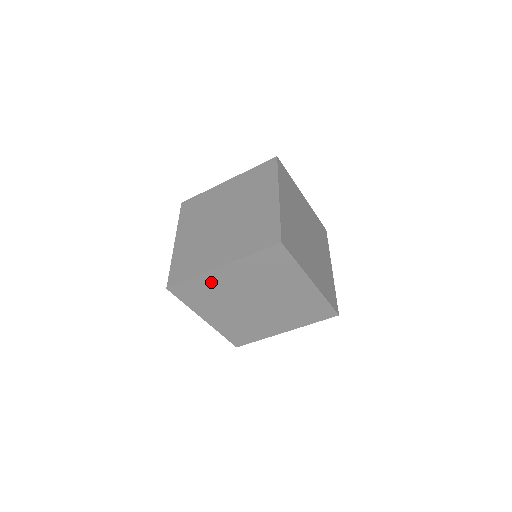
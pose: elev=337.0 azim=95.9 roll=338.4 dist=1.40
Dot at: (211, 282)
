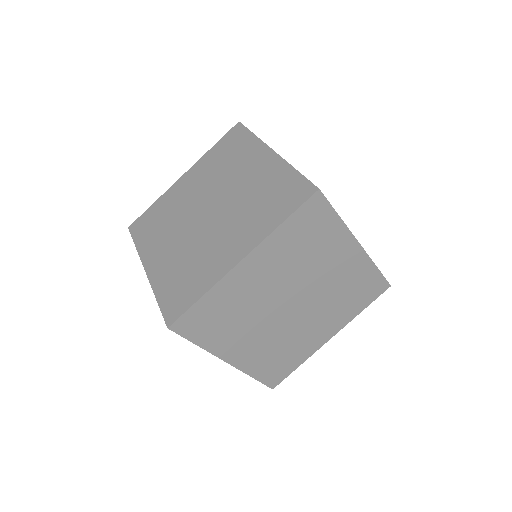
Dot at: (231, 292)
